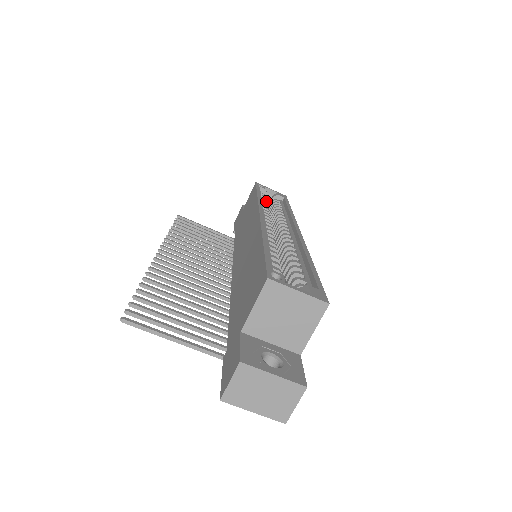
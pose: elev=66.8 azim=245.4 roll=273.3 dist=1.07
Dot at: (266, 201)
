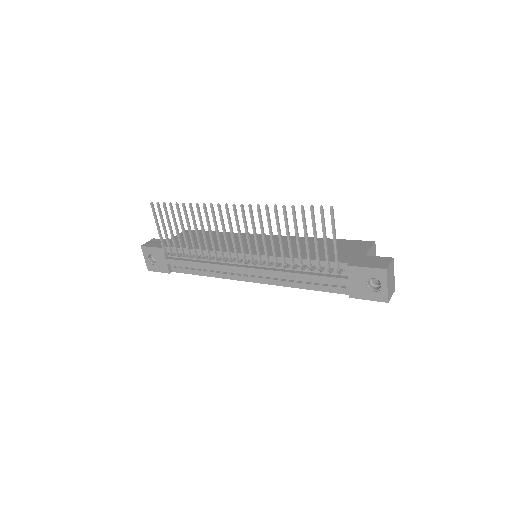
Dot at: occluded
